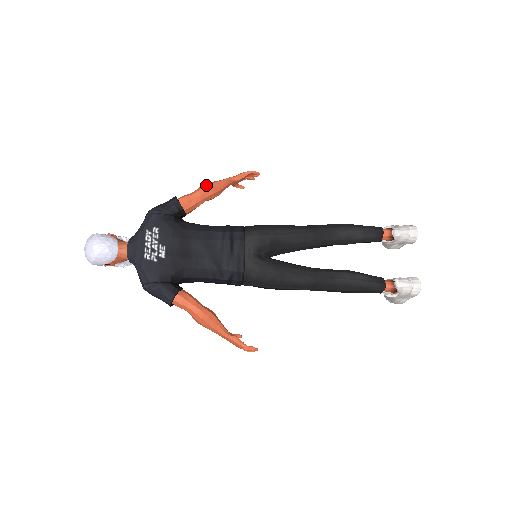
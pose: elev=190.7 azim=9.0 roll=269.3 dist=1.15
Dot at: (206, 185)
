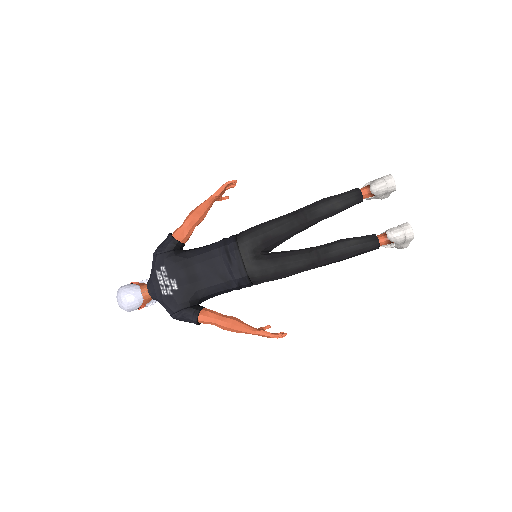
Dot at: (191, 213)
